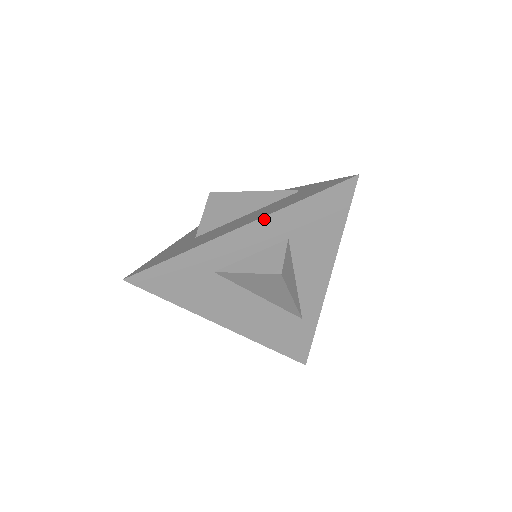
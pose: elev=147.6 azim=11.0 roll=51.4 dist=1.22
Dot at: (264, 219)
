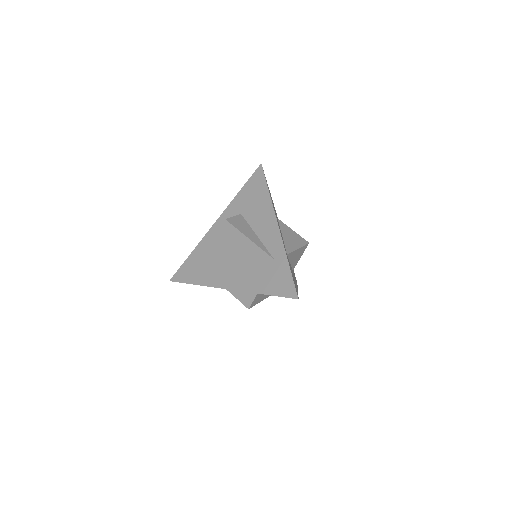
Dot at: (225, 212)
